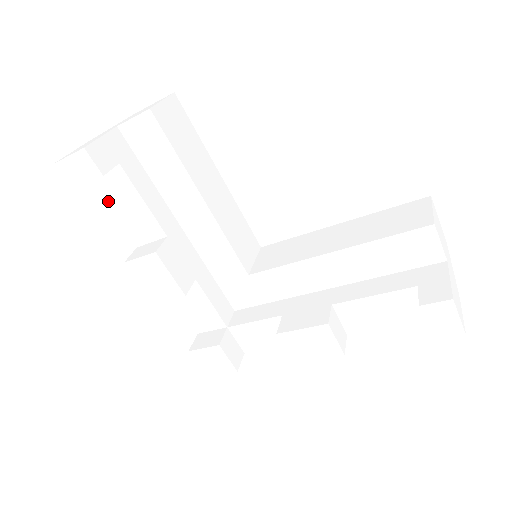
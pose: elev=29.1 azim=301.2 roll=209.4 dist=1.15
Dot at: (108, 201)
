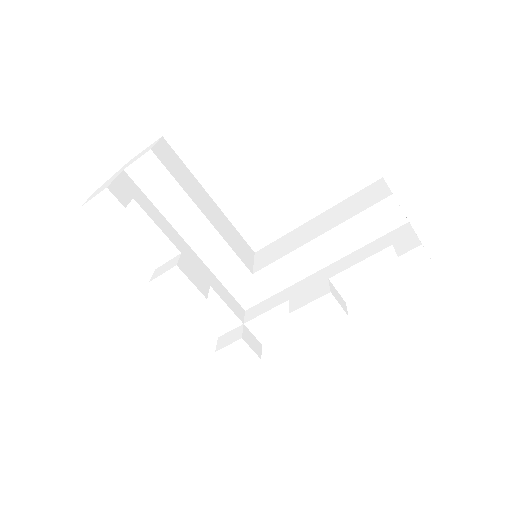
Dot at: (125, 233)
